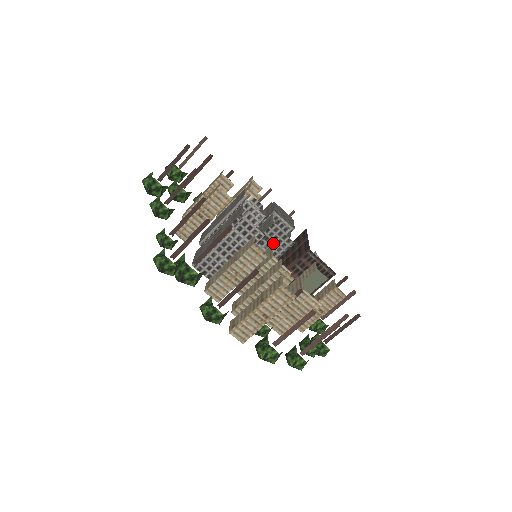
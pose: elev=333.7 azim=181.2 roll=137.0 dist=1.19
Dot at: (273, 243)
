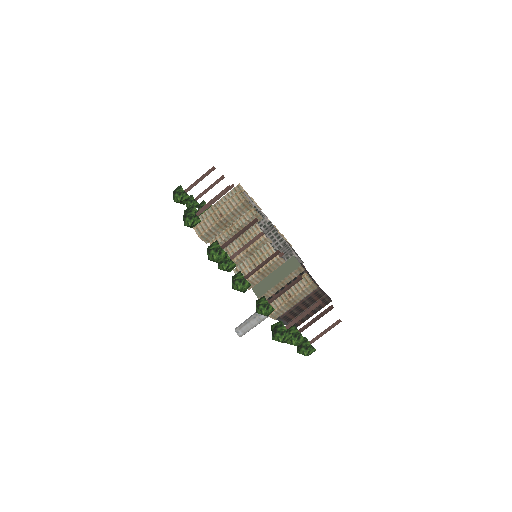
Dot at: occluded
